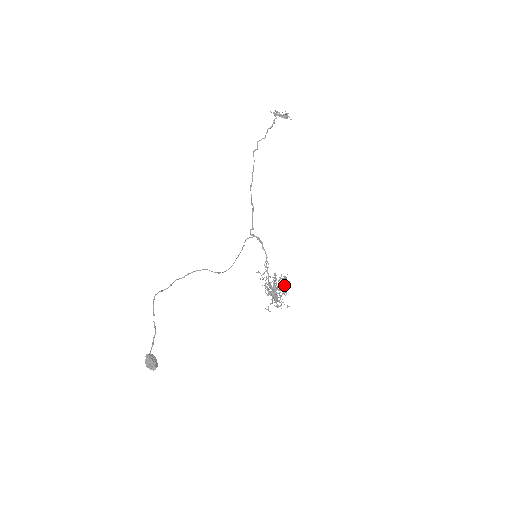
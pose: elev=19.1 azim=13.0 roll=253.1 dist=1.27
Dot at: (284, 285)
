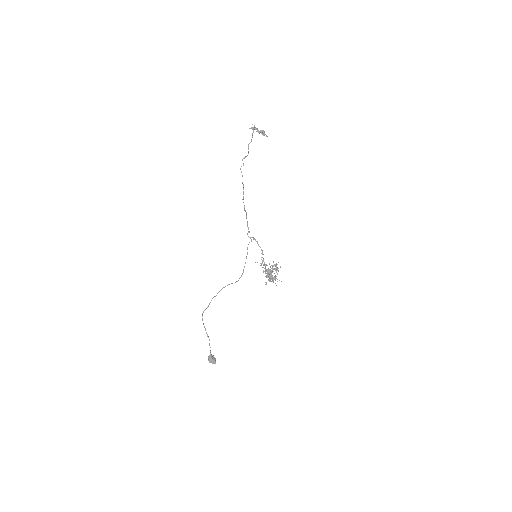
Dot at: (277, 269)
